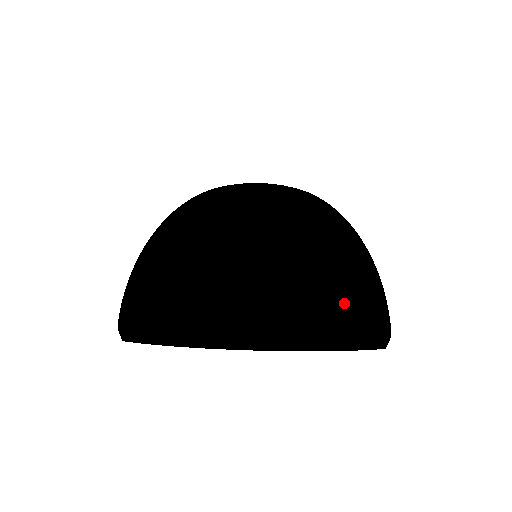
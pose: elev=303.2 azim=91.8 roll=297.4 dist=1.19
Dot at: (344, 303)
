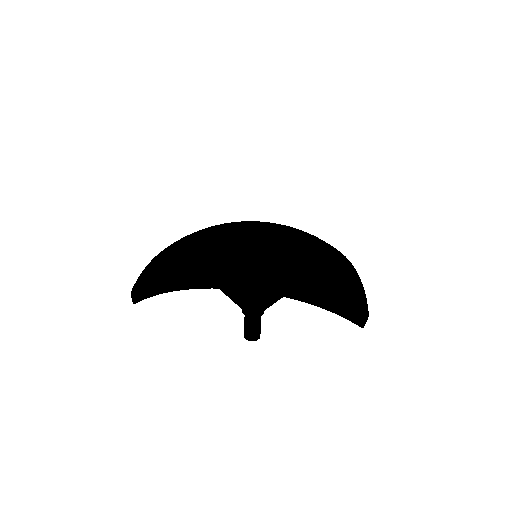
Dot at: (324, 272)
